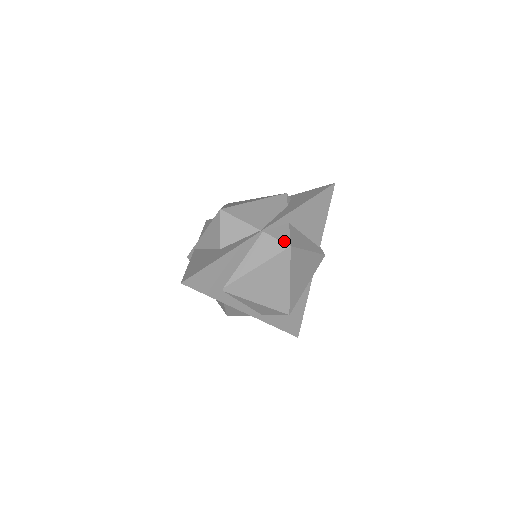
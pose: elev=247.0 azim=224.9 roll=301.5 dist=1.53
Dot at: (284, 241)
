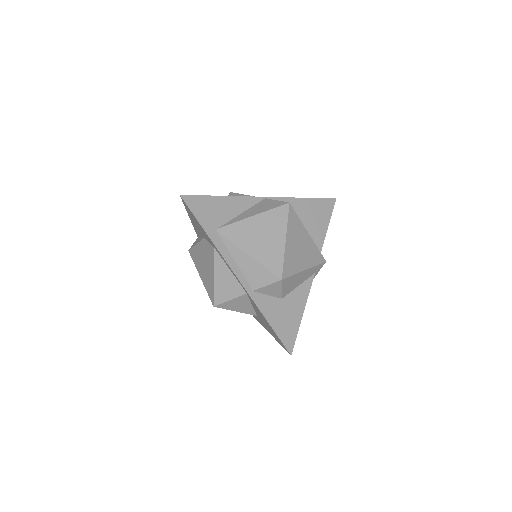
Dot at: (284, 202)
